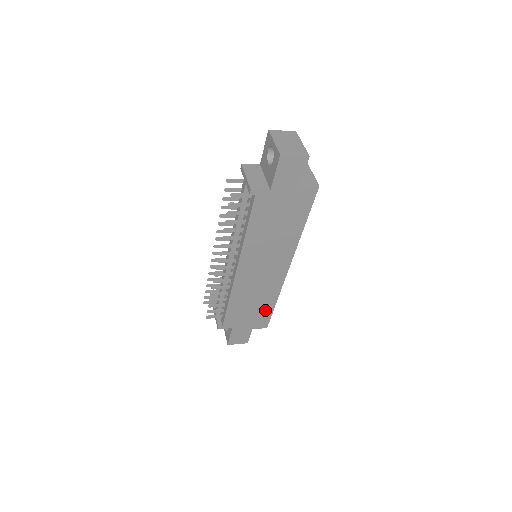
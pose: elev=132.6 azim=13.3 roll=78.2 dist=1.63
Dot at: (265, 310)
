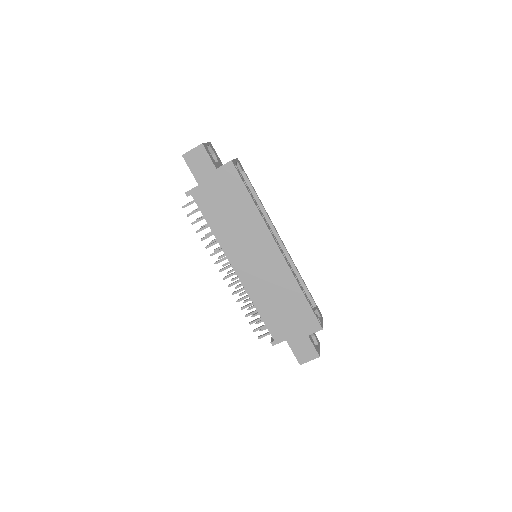
Dot at: (300, 306)
